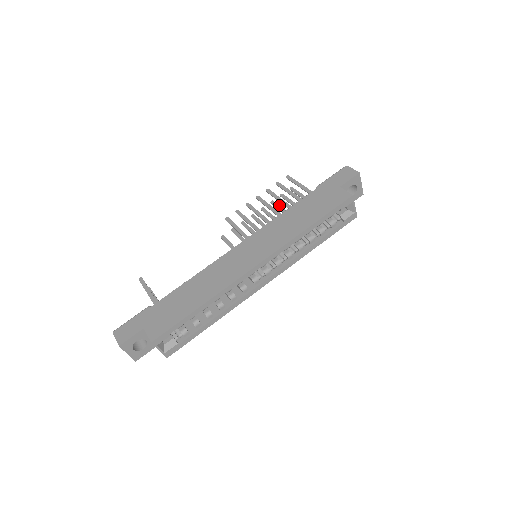
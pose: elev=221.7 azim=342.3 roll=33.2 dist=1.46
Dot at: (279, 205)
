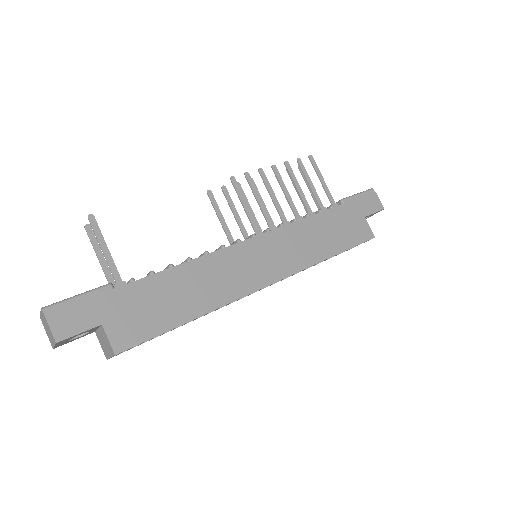
Dot at: occluded
